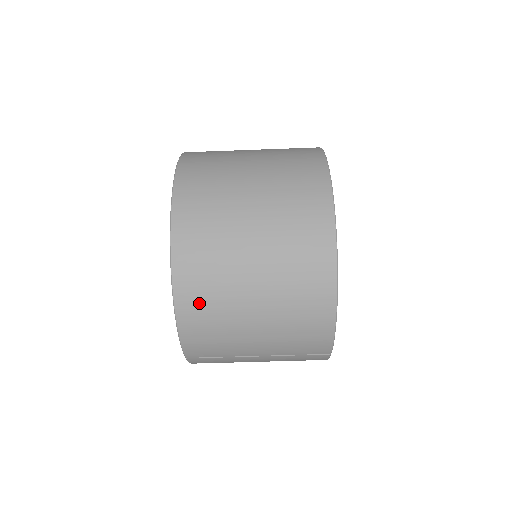
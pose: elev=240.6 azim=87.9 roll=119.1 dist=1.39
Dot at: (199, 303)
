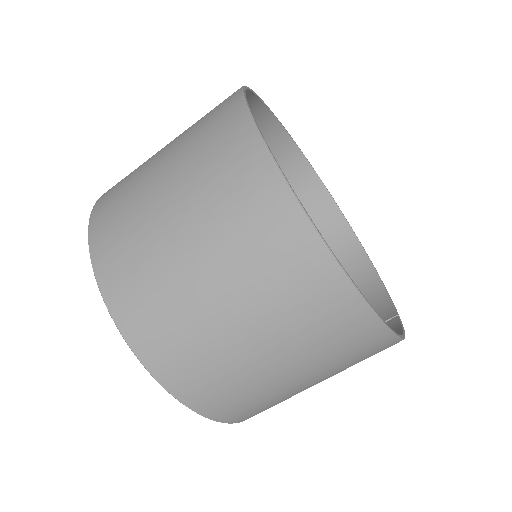
Dot at: (261, 411)
